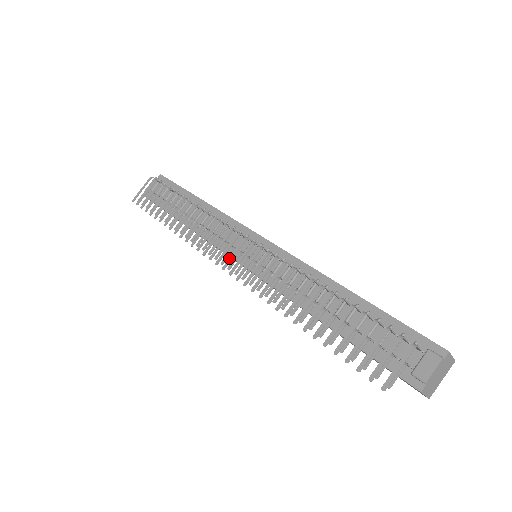
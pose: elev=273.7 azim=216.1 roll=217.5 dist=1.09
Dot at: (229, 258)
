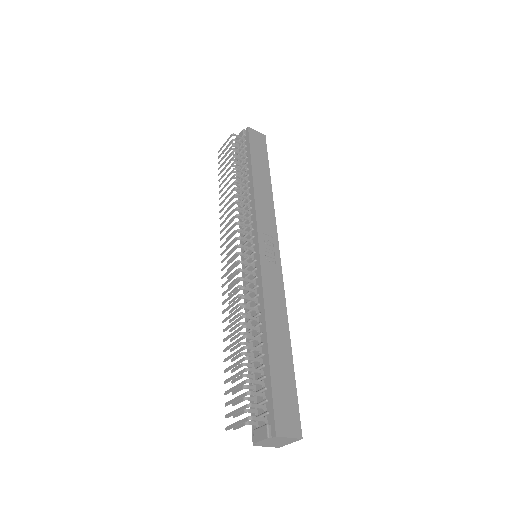
Dot at: (226, 256)
